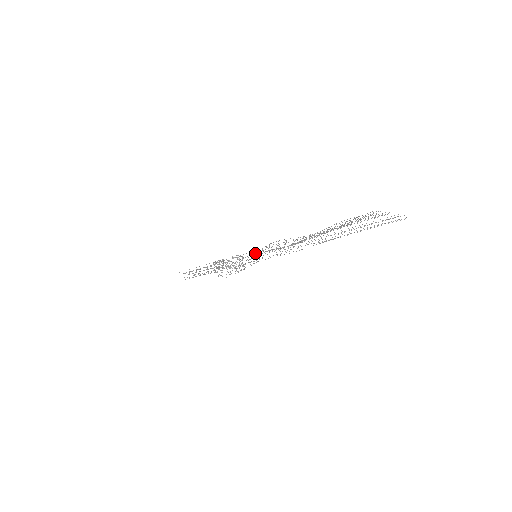
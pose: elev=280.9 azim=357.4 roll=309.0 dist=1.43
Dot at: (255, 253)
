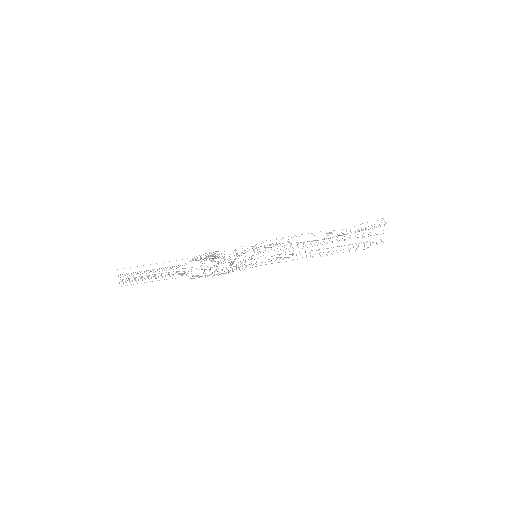
Dot at: (269, 245)
